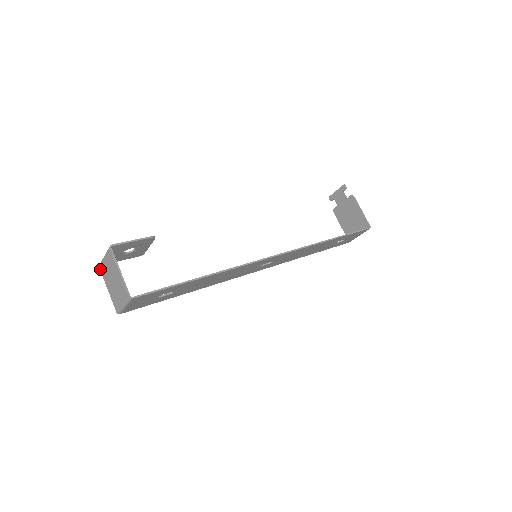
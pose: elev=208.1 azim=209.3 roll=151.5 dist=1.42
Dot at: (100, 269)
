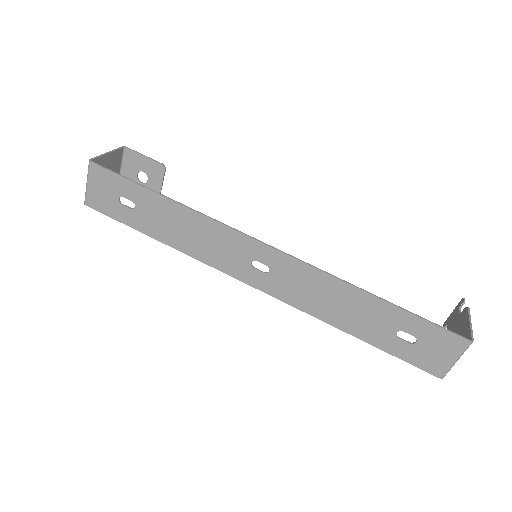
Dot at: occluded
